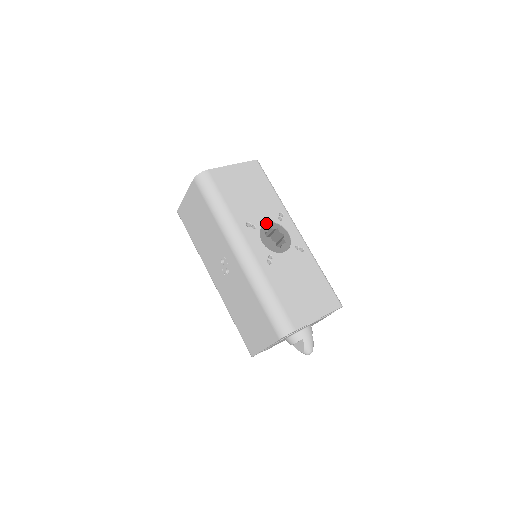
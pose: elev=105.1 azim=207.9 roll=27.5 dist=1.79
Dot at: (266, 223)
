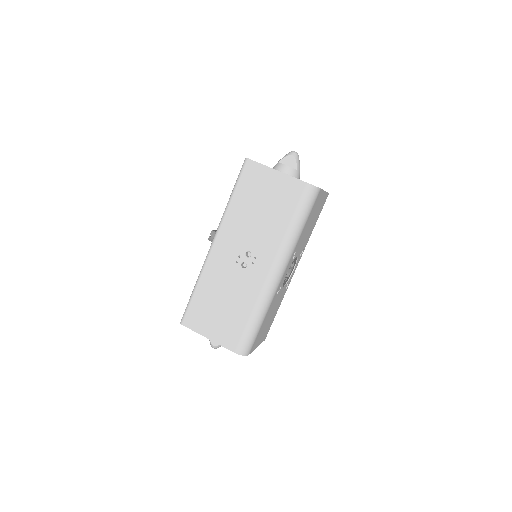
Dot at: (296, 256)
